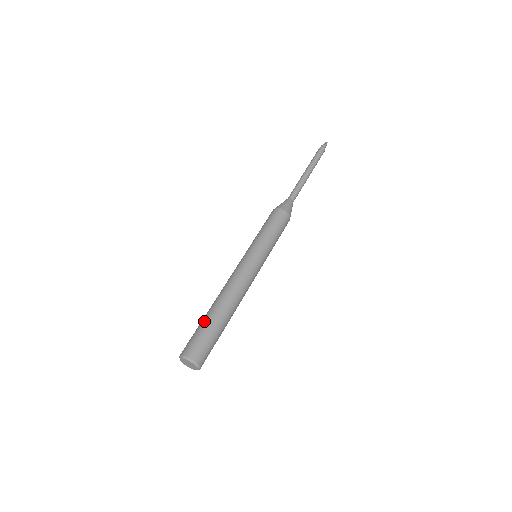
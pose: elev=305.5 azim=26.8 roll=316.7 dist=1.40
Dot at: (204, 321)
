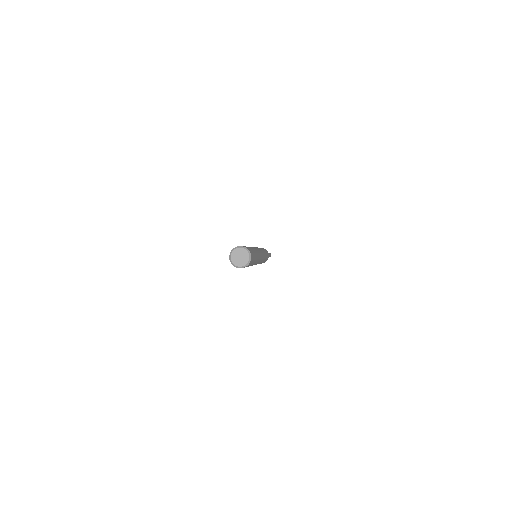
Dot at: occluded
